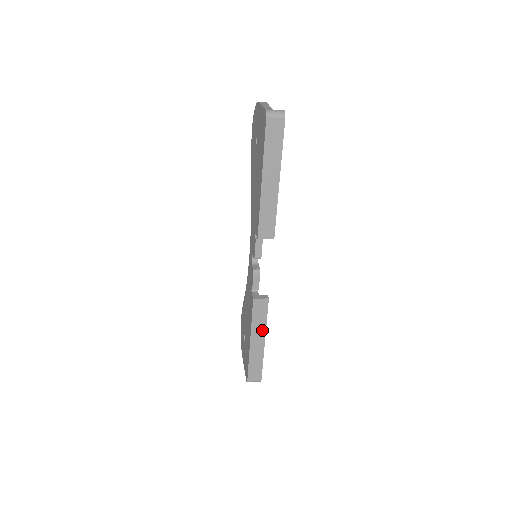
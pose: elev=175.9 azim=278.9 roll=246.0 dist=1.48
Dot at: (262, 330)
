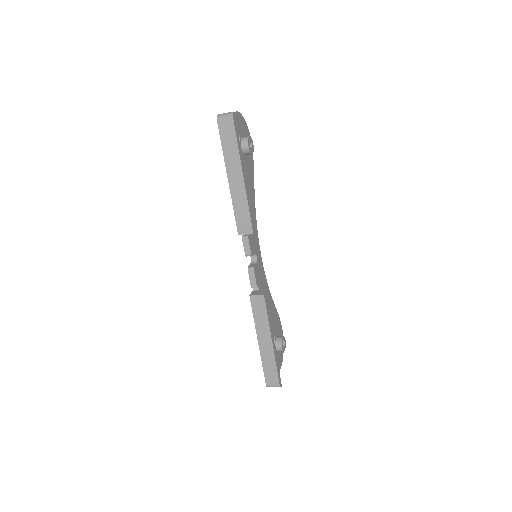
Dot at: (266, 329)
